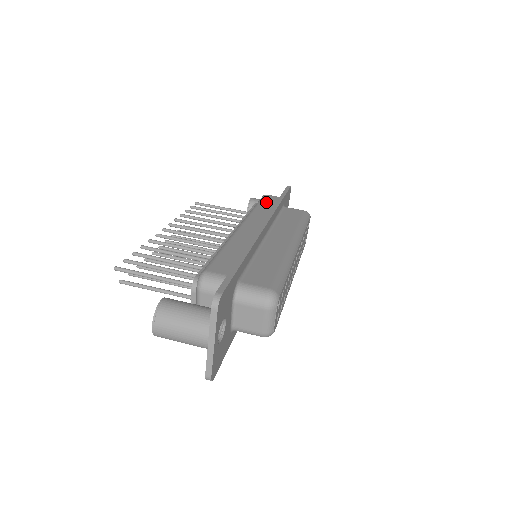
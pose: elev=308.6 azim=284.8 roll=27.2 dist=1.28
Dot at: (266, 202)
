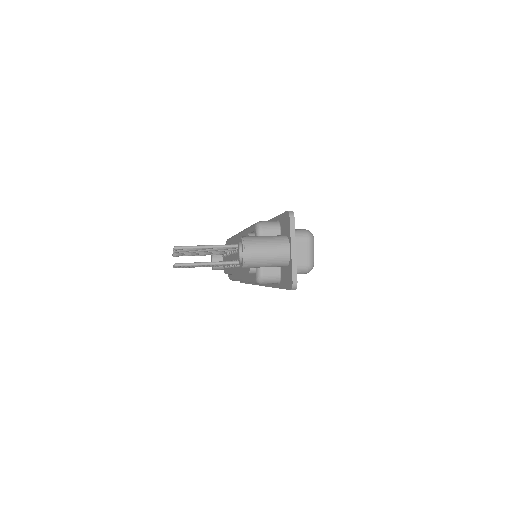
Dot at: occluded
